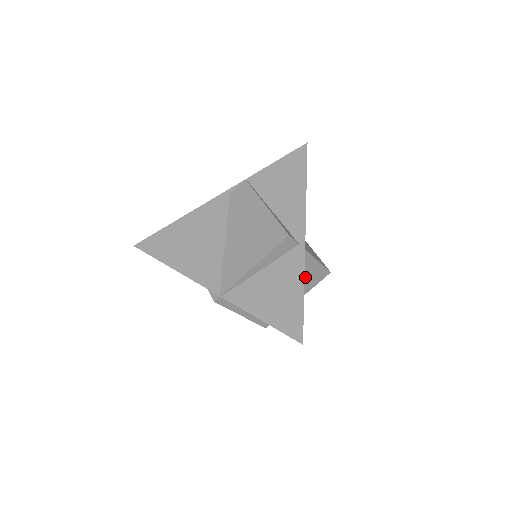
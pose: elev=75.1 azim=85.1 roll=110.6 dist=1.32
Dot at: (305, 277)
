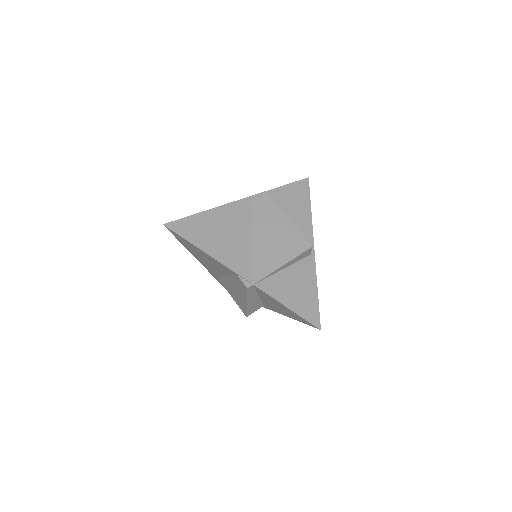
Dot at: occluded
